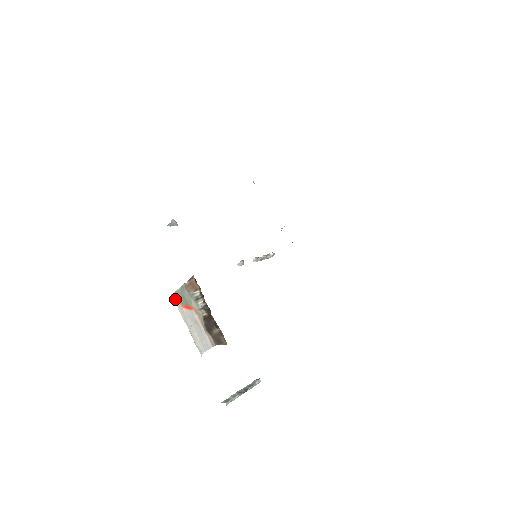
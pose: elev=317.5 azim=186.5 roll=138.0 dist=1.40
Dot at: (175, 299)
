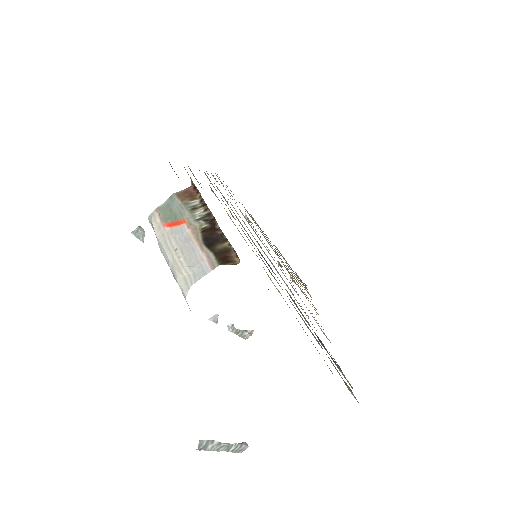
Dot at: (154, 219)
